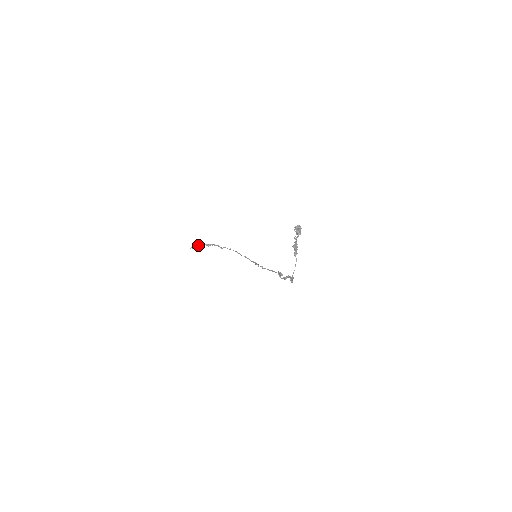
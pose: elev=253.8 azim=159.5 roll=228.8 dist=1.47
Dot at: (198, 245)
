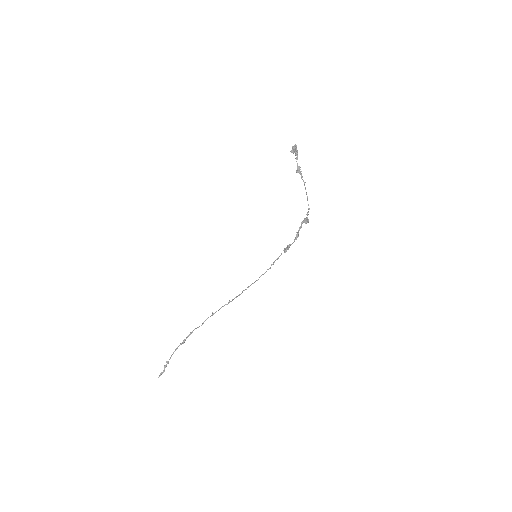
Dot at: occluded
